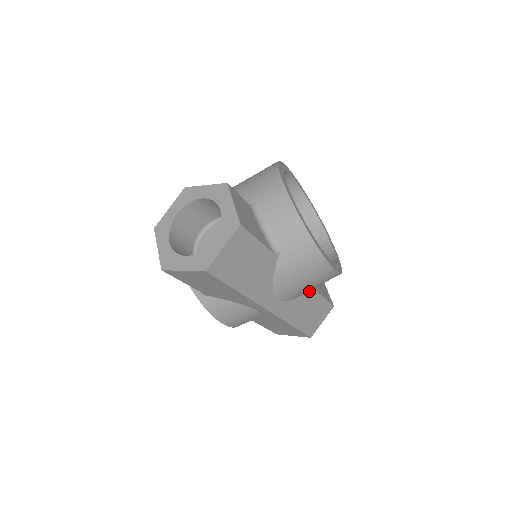
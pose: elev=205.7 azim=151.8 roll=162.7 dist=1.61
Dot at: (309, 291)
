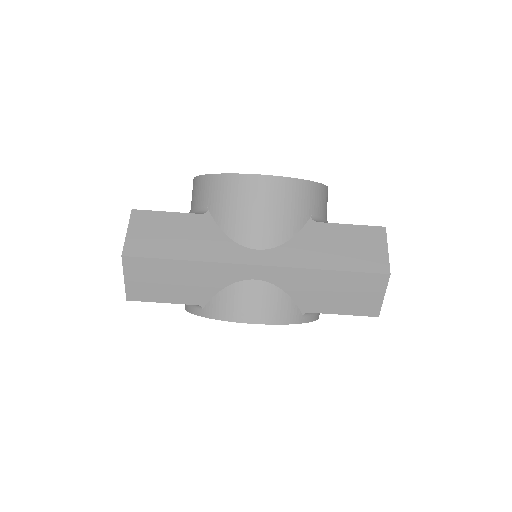
Dot at: (307, 227)
